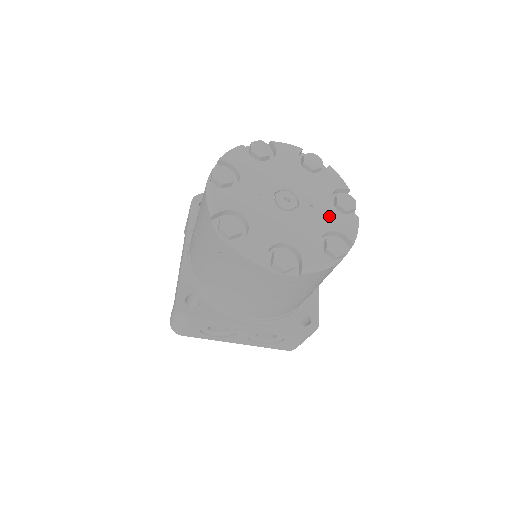
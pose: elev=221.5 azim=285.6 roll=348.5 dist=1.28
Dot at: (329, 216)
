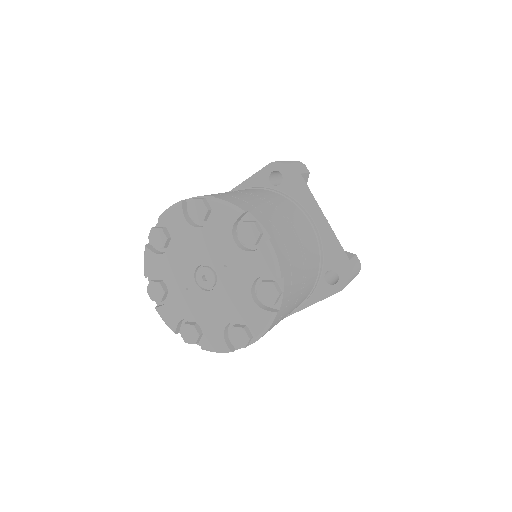
Dot at: (244, 265)
